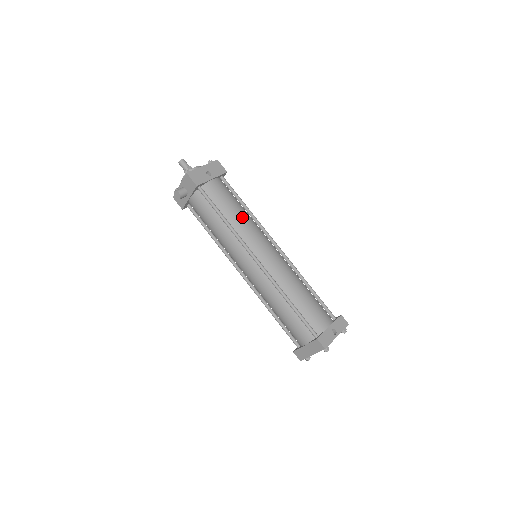
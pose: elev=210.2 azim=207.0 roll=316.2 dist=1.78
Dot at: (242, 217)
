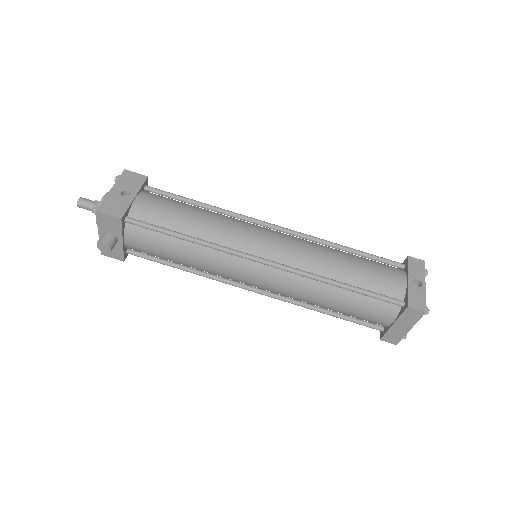
Dot at: (207, 220)
